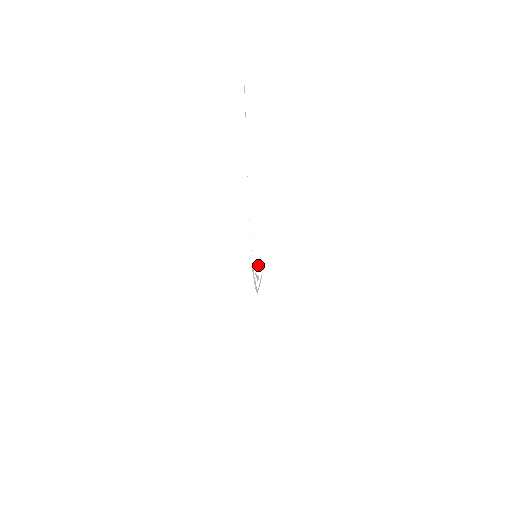
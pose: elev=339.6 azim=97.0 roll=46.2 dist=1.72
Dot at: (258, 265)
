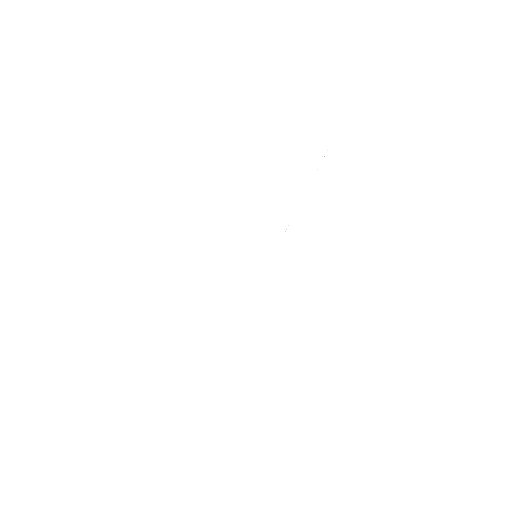
Dot at: occluded
